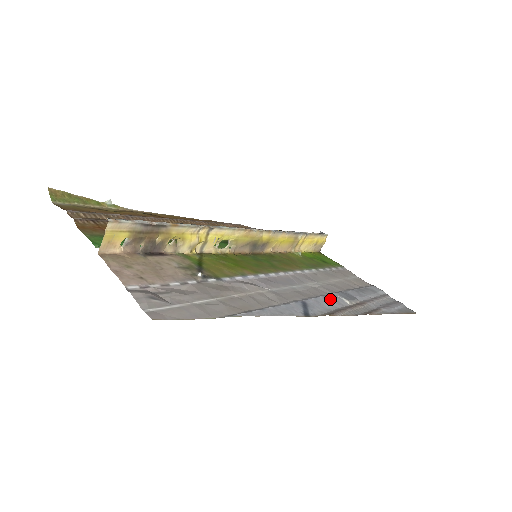
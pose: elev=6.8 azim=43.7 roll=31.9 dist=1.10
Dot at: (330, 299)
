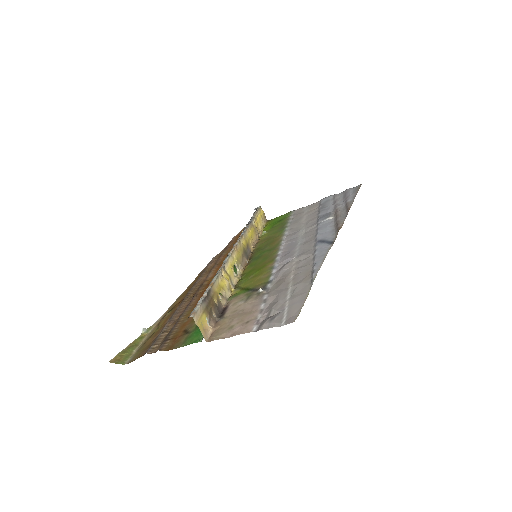
Dot at: (323, 226)
